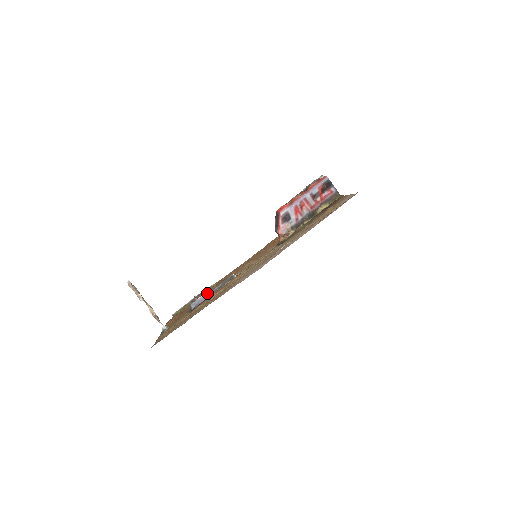
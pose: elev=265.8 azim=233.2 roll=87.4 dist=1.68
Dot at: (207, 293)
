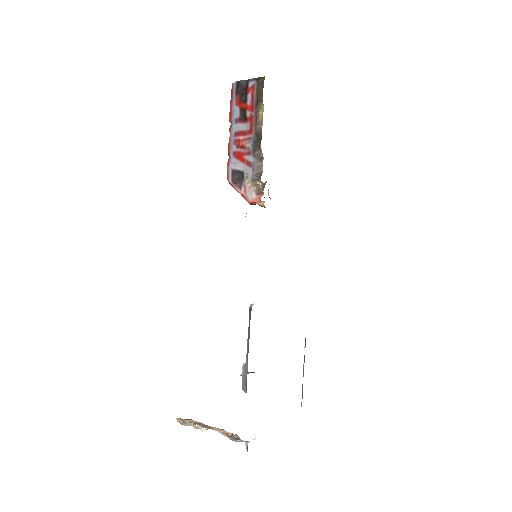
Dot at: occluded
